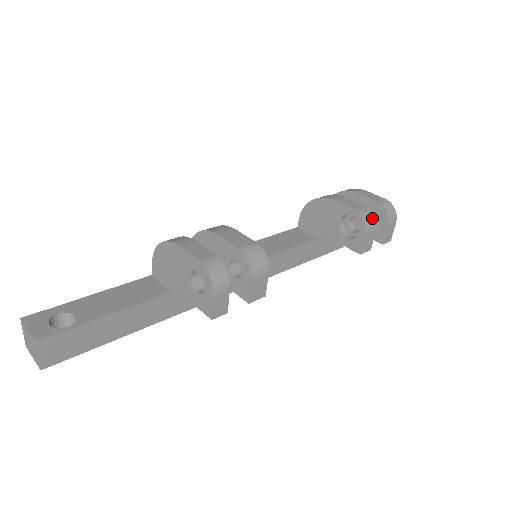
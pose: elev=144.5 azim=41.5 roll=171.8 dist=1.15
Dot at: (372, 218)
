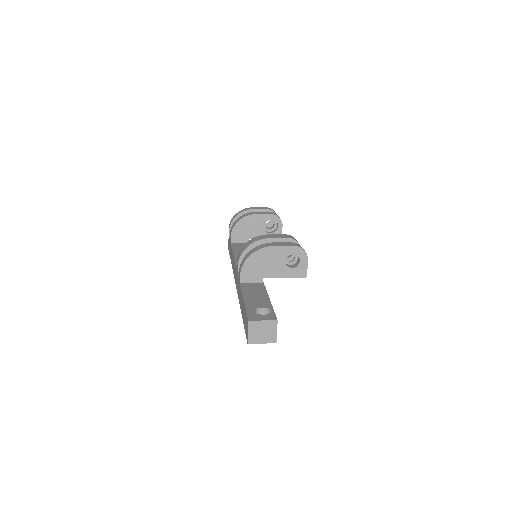
Dot at: occluded
